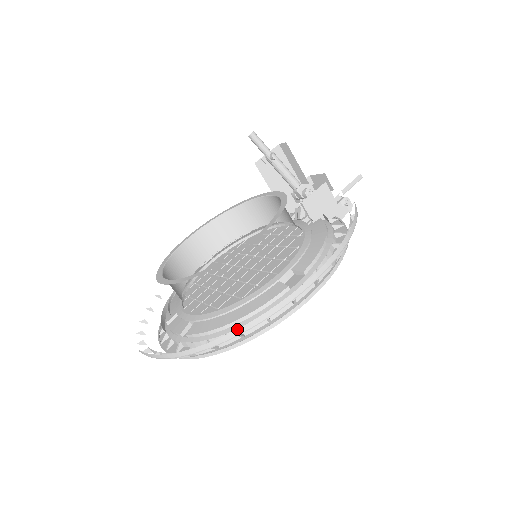
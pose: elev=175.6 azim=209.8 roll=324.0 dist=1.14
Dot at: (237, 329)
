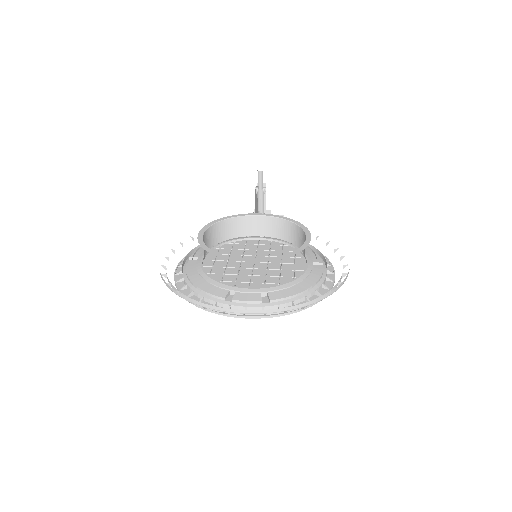
Dot at: (337, 287)
